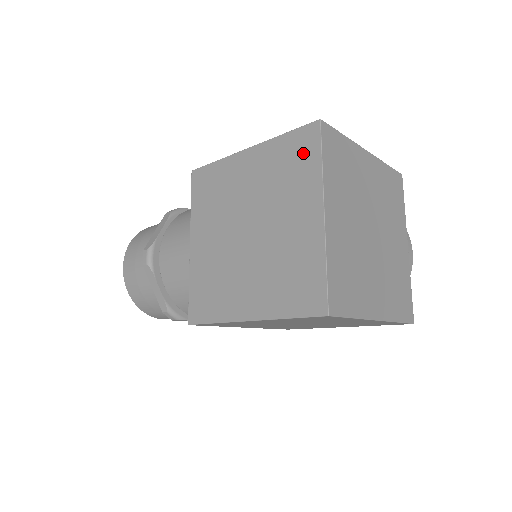
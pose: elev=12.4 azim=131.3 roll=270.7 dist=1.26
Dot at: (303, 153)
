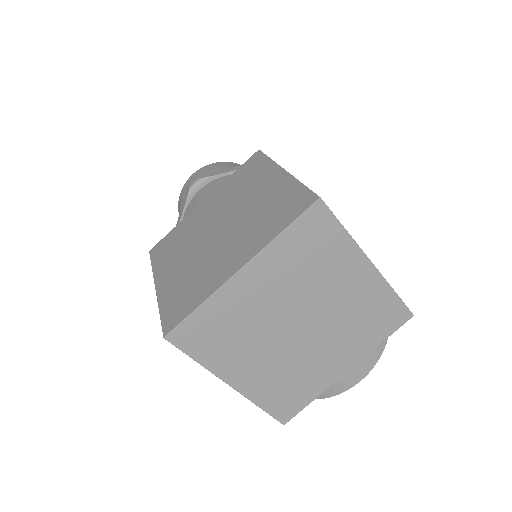
Dot at: (287, 211)
